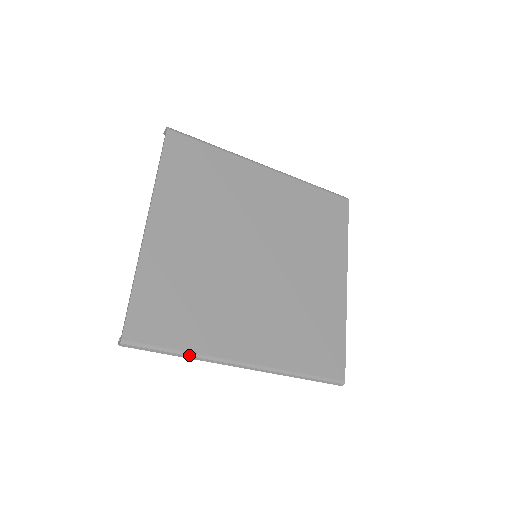
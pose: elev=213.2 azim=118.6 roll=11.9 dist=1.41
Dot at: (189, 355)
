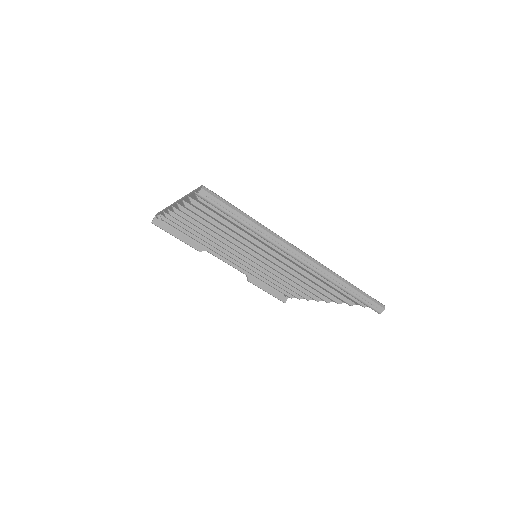
Dot at: (256, 221)
